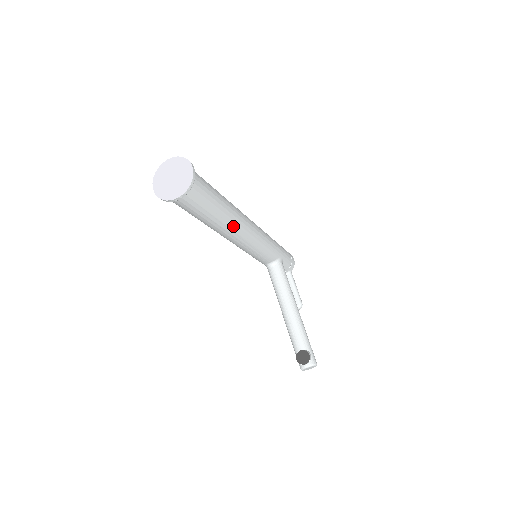
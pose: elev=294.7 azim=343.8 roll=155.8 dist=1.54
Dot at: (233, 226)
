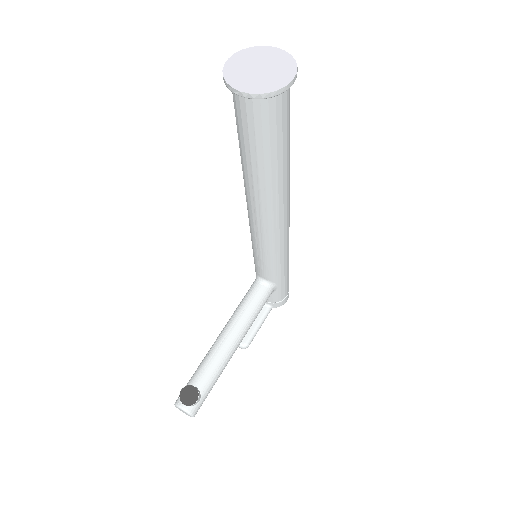
Dot at: (266, 200)
